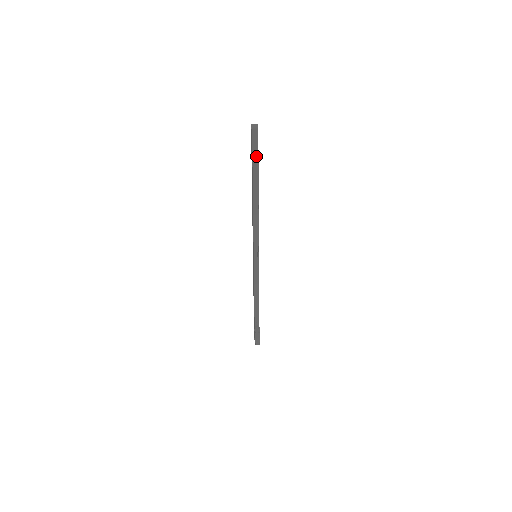
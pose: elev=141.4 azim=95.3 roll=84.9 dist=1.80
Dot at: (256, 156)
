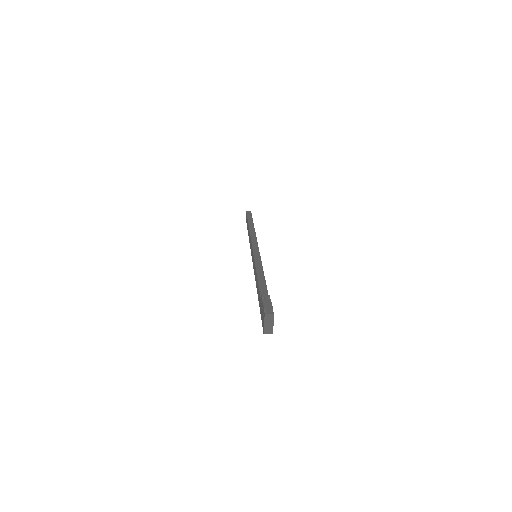
Dot at: (250, 218)
